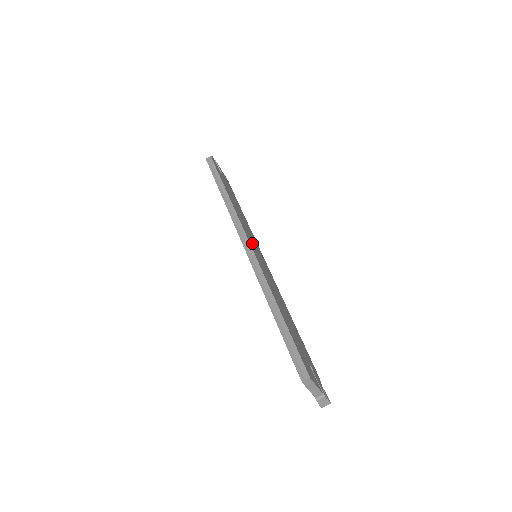
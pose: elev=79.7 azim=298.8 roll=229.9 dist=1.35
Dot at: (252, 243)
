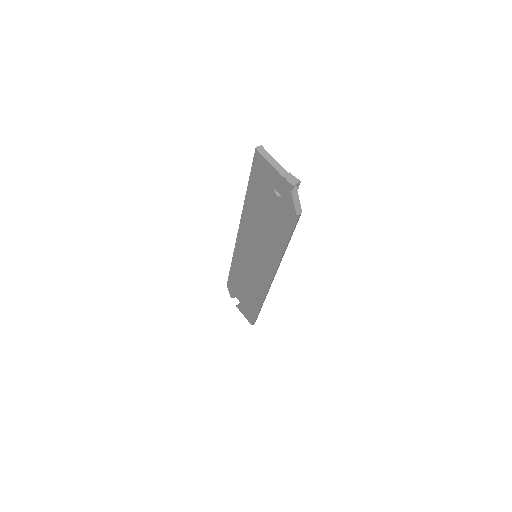
Dot at: occluded
